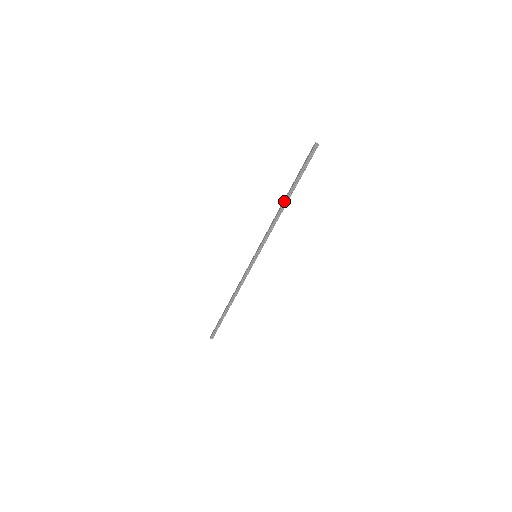
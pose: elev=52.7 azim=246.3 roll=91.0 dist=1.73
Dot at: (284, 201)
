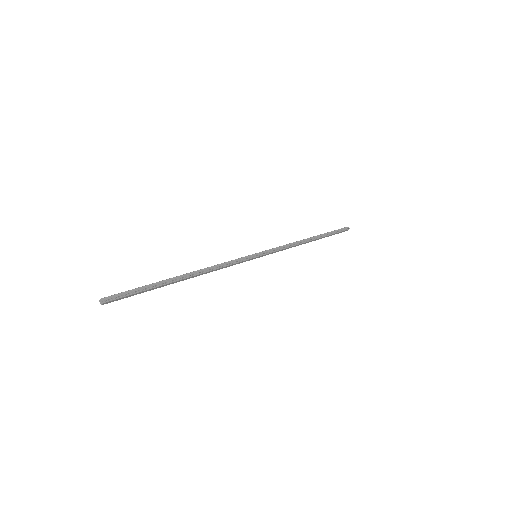
Dot at: (310, 237)
